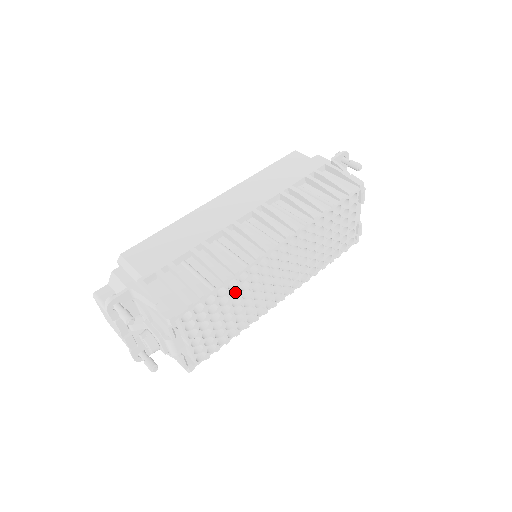
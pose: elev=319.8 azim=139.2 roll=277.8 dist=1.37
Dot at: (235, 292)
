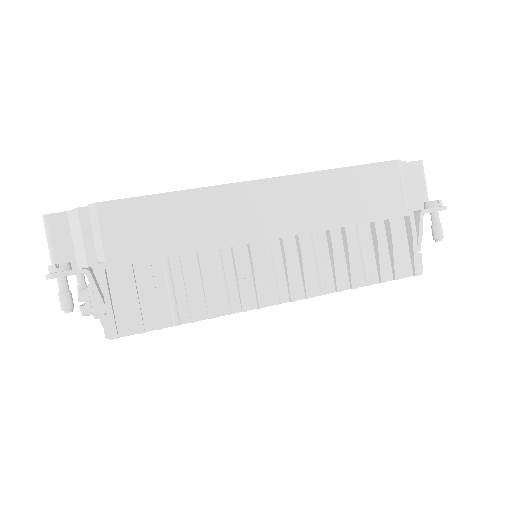
Dot at: occluded
